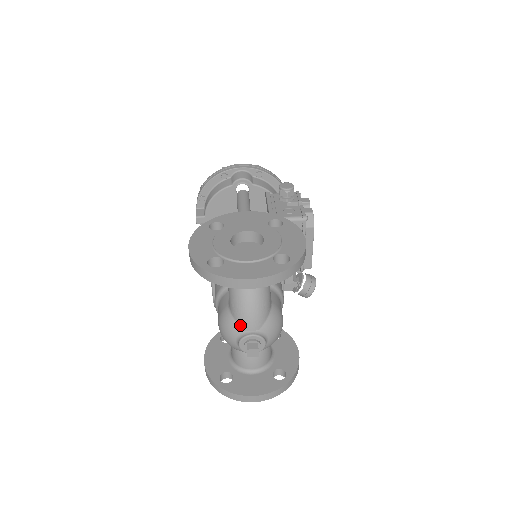
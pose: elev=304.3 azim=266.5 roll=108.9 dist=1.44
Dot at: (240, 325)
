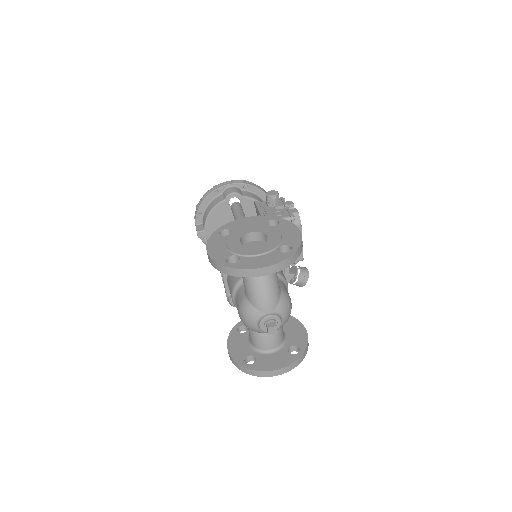
Dot at: (258, 309)
